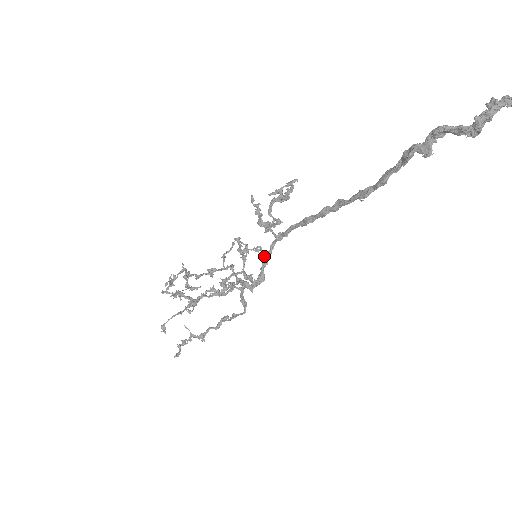
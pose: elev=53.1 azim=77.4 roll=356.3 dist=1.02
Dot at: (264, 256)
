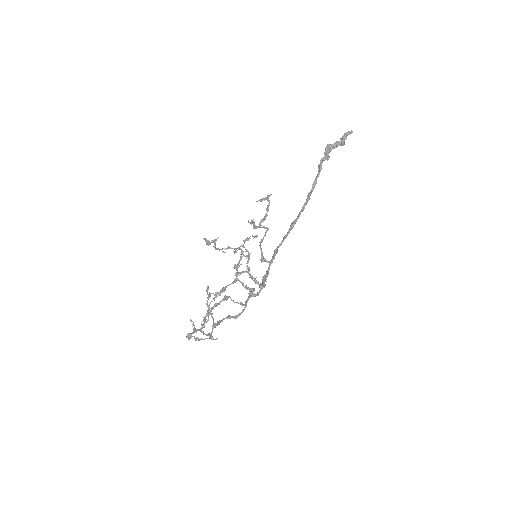
Dot at: (263, 277)
